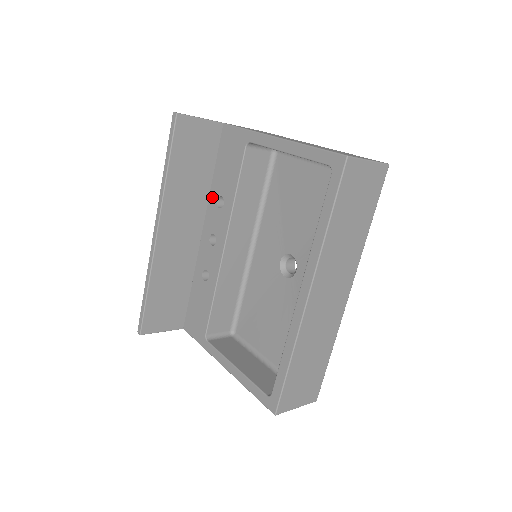
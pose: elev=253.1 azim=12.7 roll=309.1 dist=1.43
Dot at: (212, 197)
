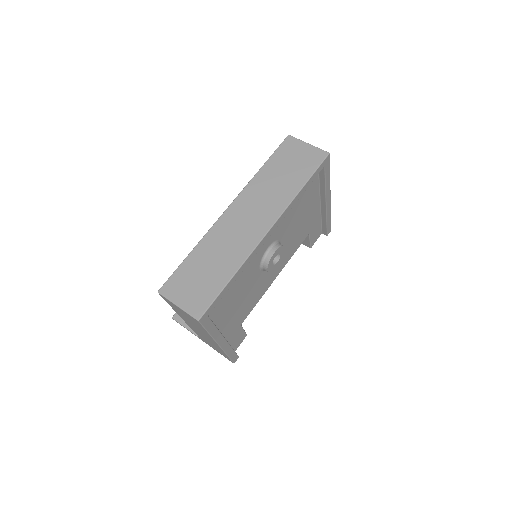
Dot at: occluded
